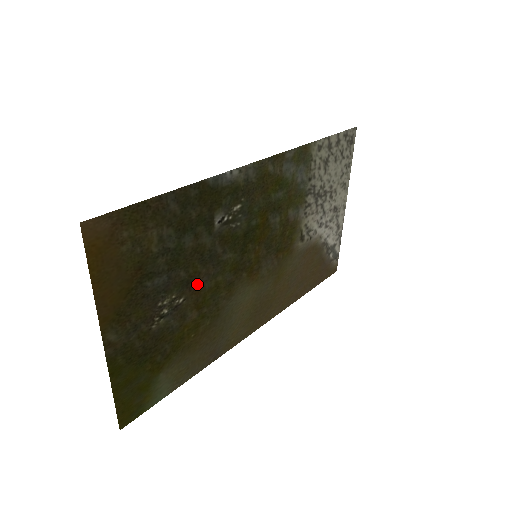
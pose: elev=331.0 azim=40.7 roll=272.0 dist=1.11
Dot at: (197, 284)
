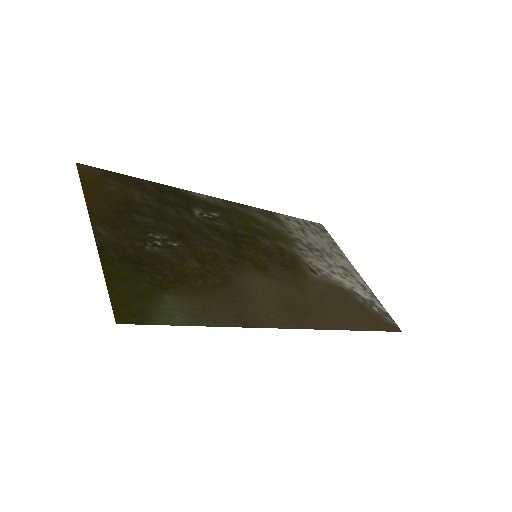
Dot at: (190, 243)
